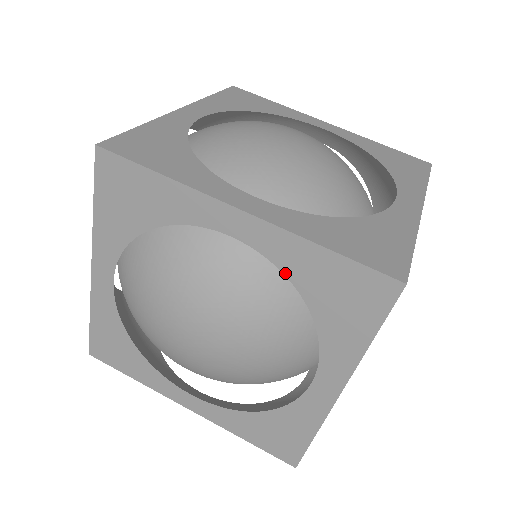
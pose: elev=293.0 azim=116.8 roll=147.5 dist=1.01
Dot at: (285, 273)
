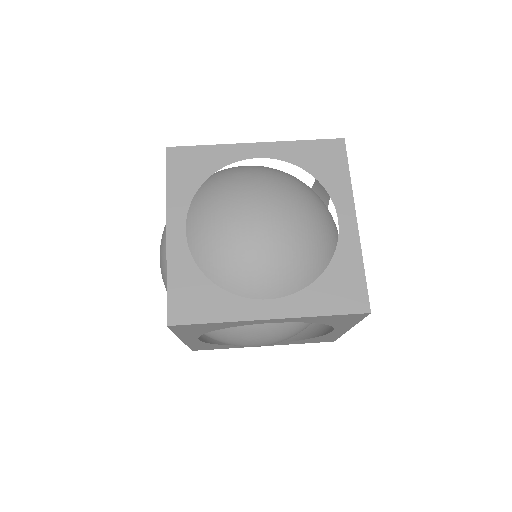
Dot at: (291, 162)
